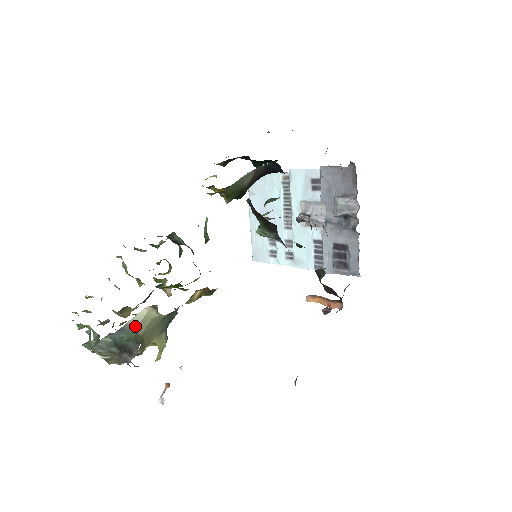
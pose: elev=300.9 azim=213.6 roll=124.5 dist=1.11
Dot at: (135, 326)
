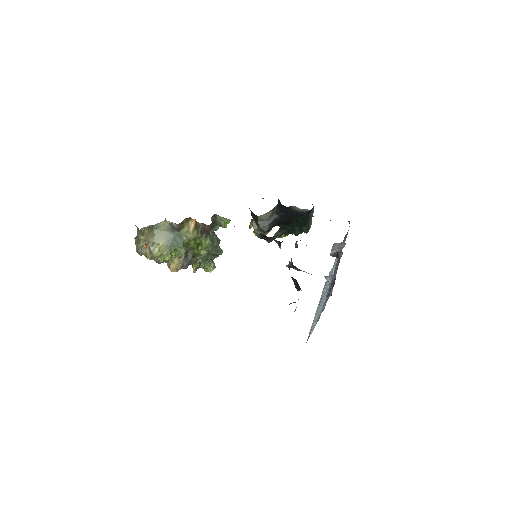
Dot at: (154, 226)
